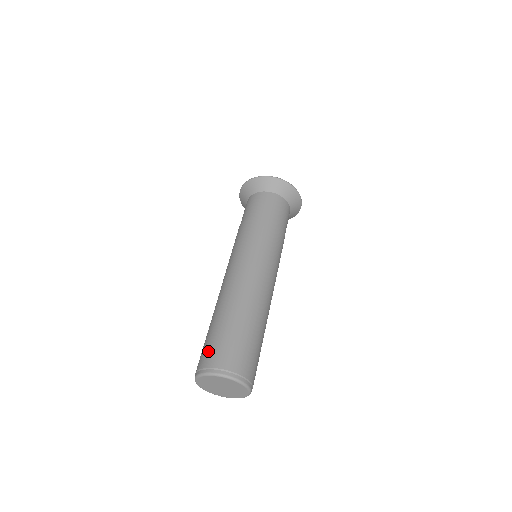
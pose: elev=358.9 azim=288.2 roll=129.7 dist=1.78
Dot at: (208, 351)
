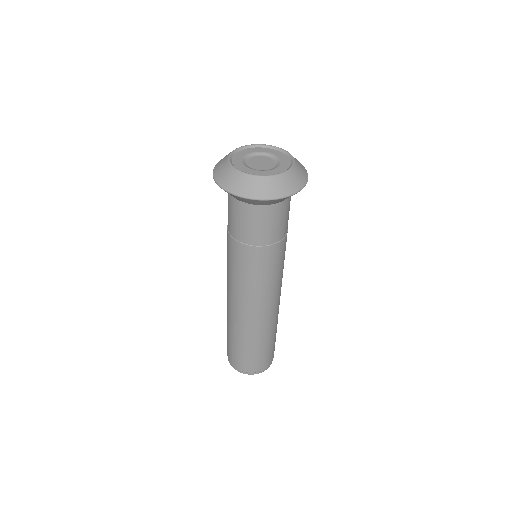
Dot at: (227, 346)
